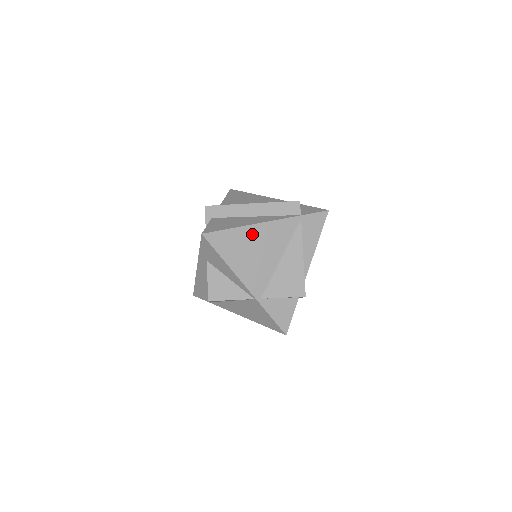
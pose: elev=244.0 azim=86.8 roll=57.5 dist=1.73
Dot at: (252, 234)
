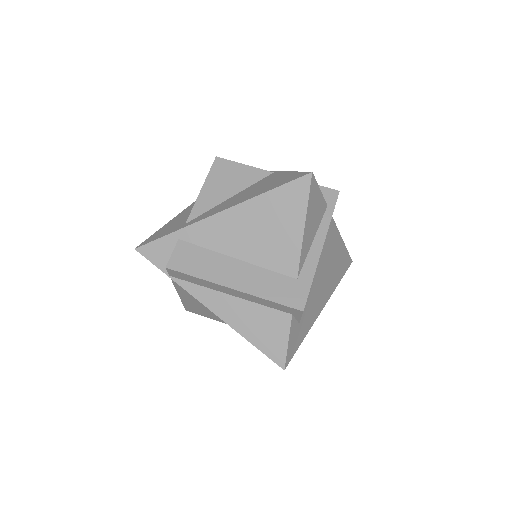
Dot at: occluded
